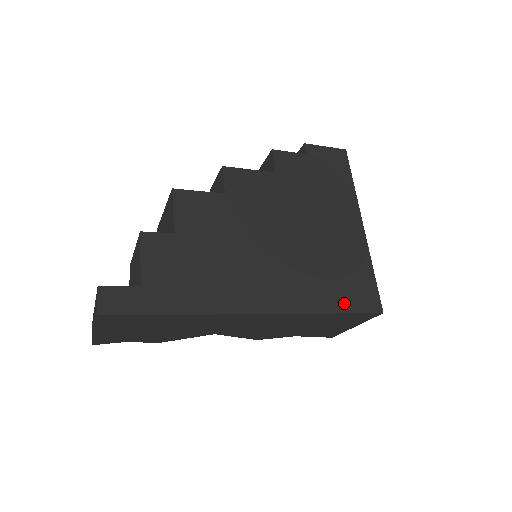
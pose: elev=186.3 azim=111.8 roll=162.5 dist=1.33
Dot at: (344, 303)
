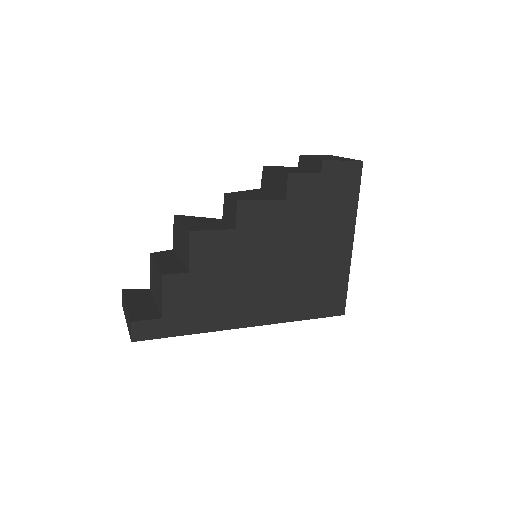
Dot at: (316, 311)
